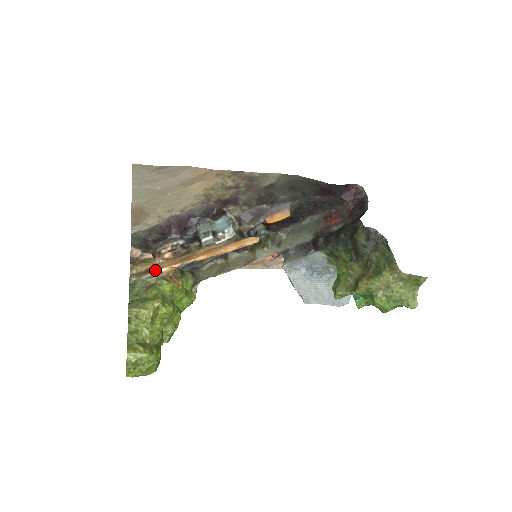
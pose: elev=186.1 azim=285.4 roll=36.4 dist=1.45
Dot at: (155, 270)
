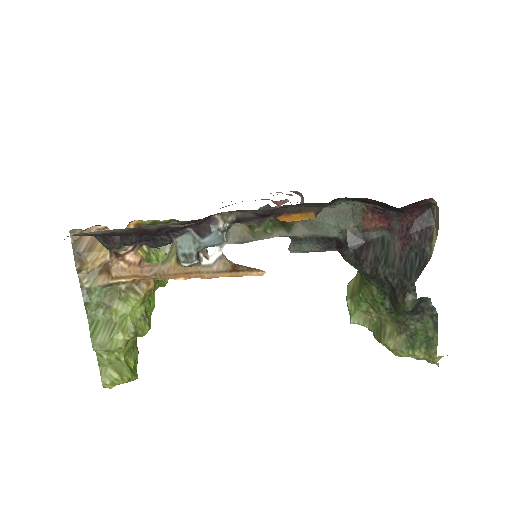
Dot at: (115, 279)
